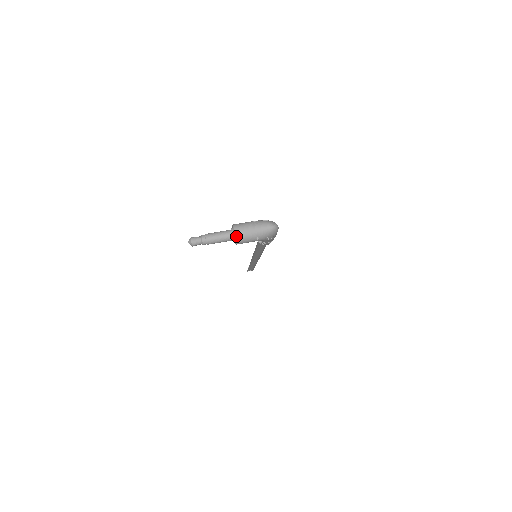
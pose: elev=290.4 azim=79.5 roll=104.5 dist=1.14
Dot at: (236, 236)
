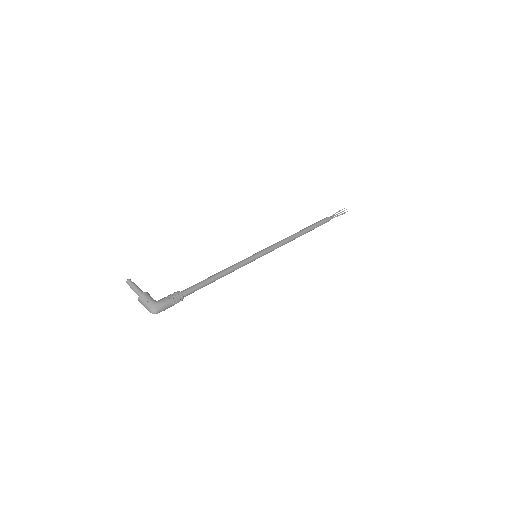
Dot at: (138, 300)
